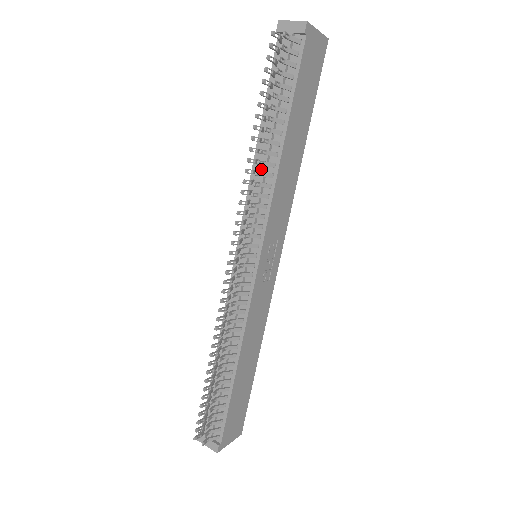
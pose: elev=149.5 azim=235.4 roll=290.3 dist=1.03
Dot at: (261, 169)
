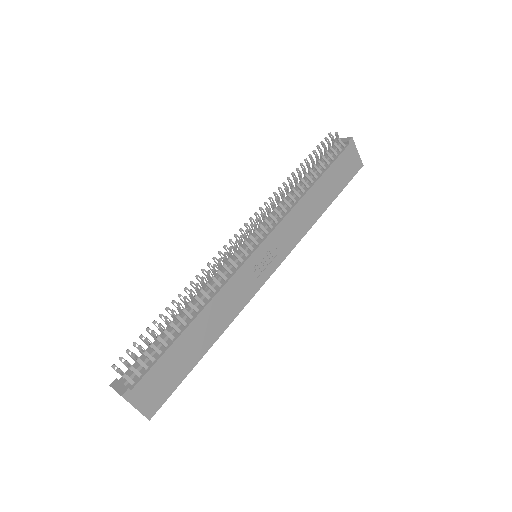
Dot at: occluded
